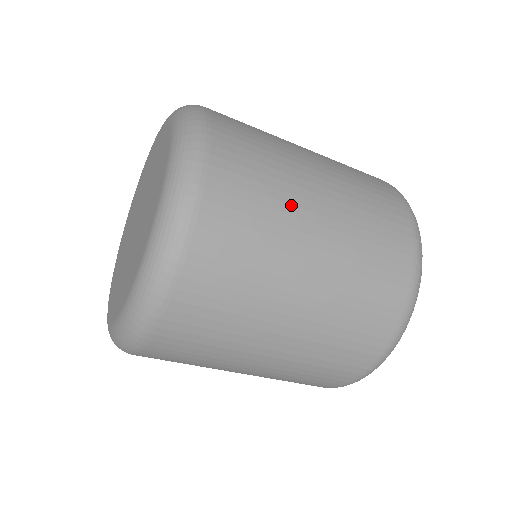
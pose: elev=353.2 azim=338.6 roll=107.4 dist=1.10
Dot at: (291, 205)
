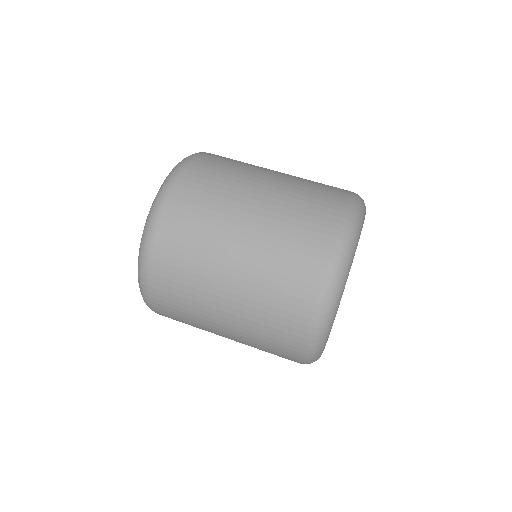
Dot at: (246, 175)
